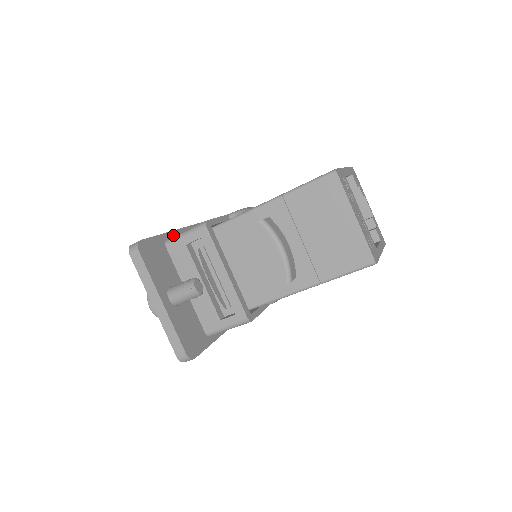
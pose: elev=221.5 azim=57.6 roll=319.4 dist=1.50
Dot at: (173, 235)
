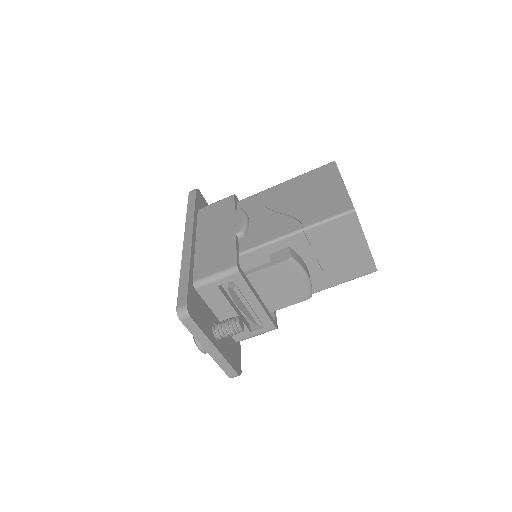
Dot at: (192, 270)
